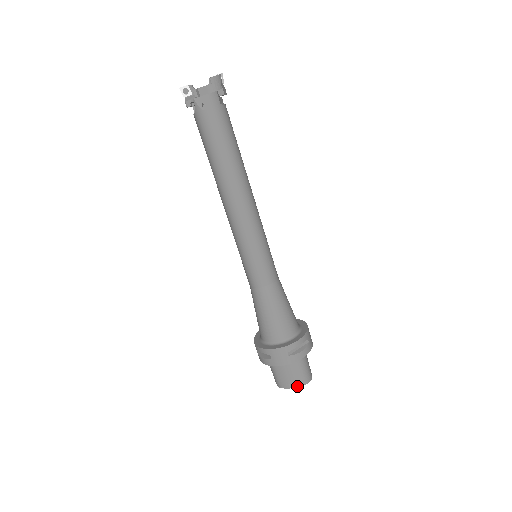
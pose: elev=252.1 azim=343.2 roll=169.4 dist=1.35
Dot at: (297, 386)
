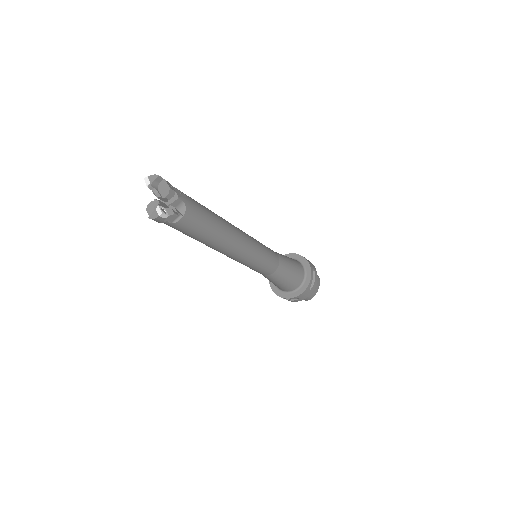
Dot at: occluded
